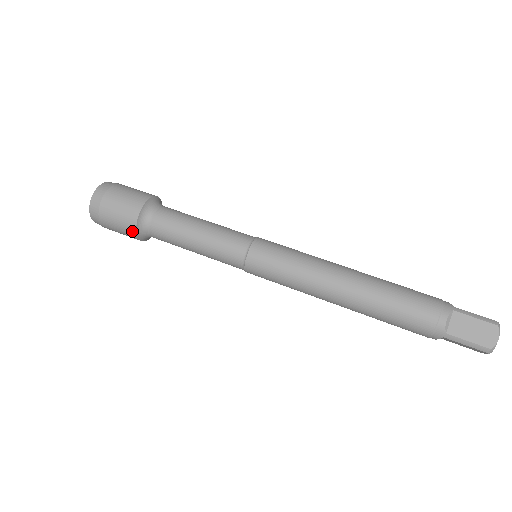
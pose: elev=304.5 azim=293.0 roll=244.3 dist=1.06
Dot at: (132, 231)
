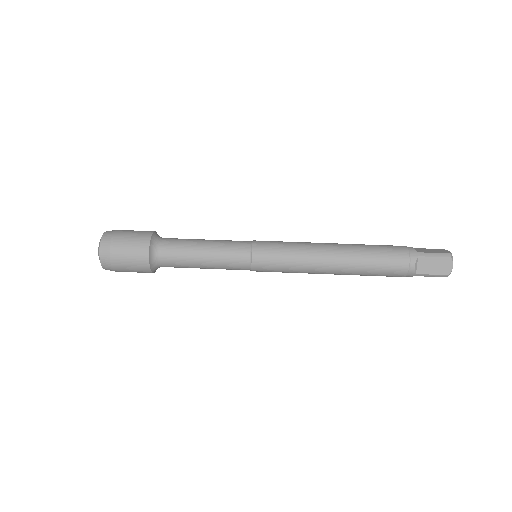
Dot at: (147, 271)
